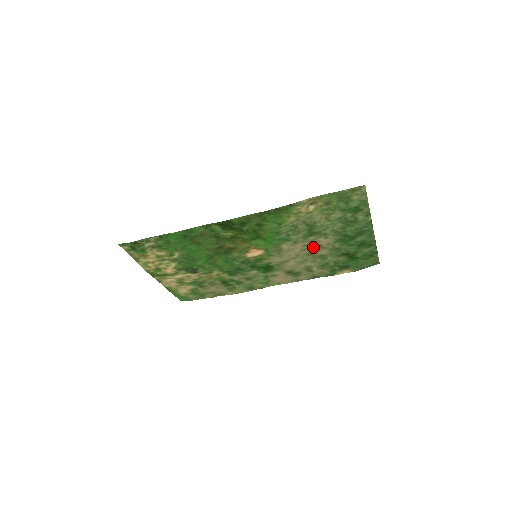
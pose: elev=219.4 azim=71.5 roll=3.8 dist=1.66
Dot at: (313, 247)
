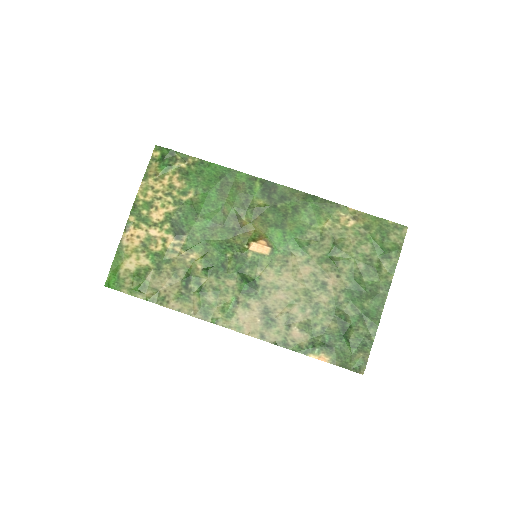
Dot at: (318, 283)
